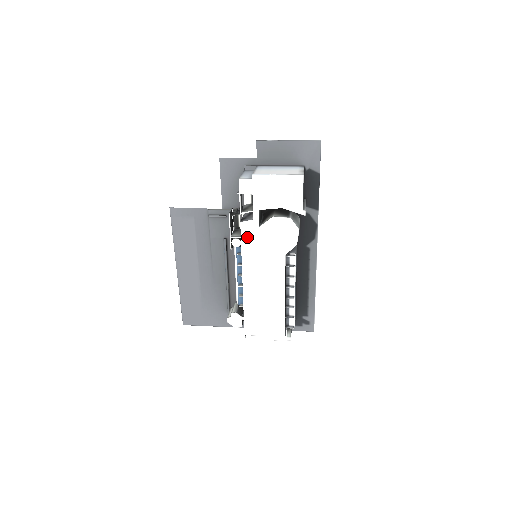
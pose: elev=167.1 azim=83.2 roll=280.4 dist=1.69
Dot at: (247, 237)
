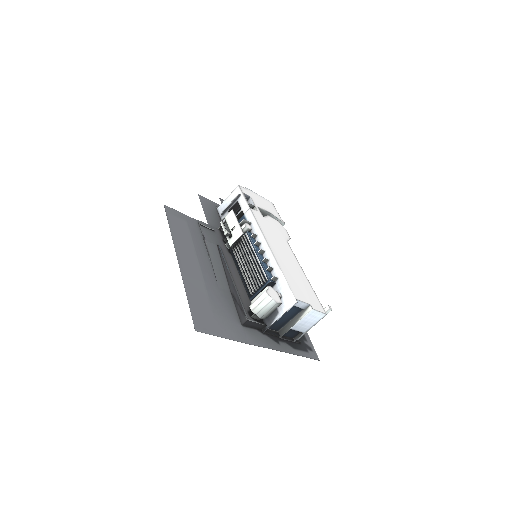
Dot at: (259, 219)
